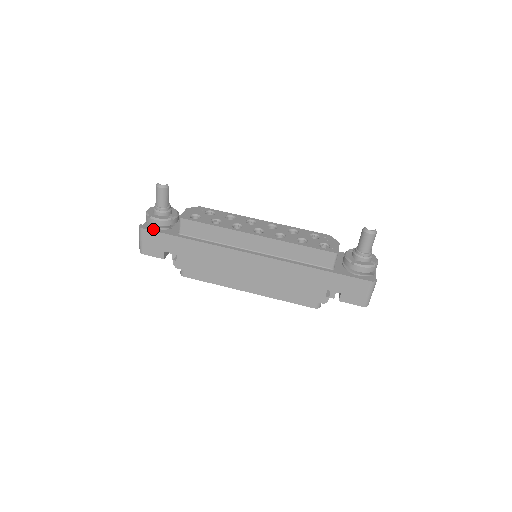
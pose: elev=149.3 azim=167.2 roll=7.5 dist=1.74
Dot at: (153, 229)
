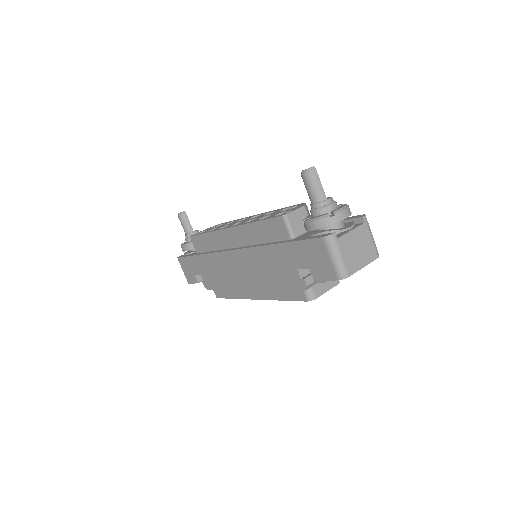
Dot at: (183, 256)
